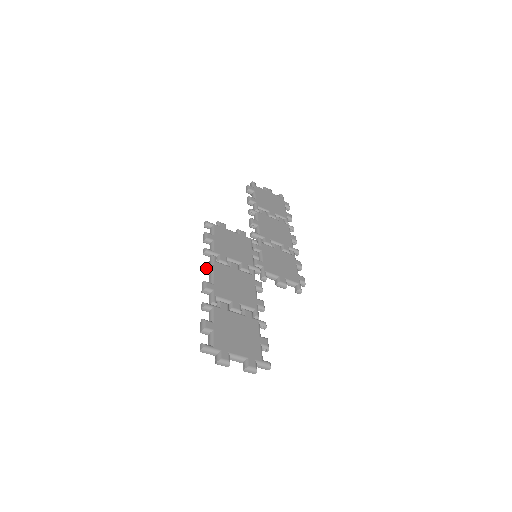
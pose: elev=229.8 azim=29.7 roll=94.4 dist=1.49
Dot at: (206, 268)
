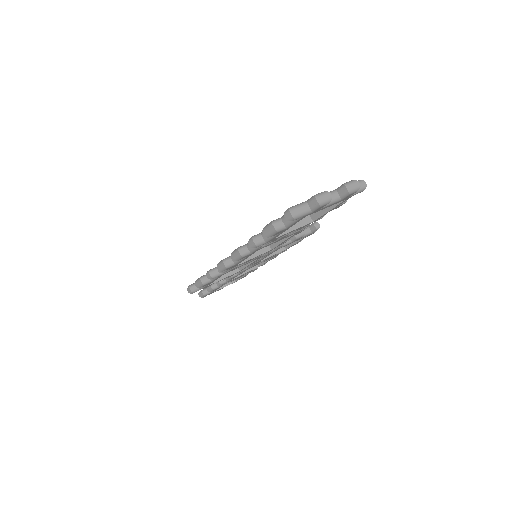
Dot at: (222, 260)
